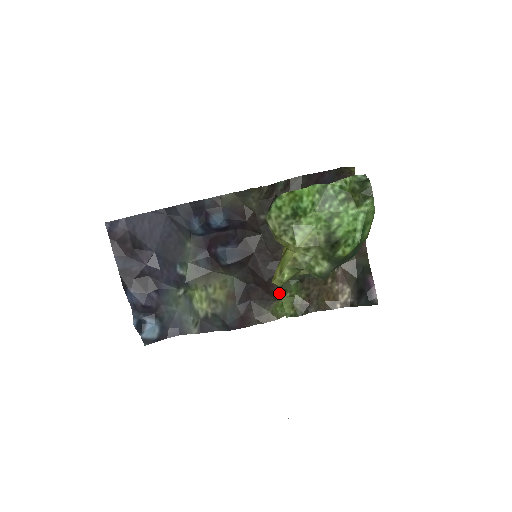
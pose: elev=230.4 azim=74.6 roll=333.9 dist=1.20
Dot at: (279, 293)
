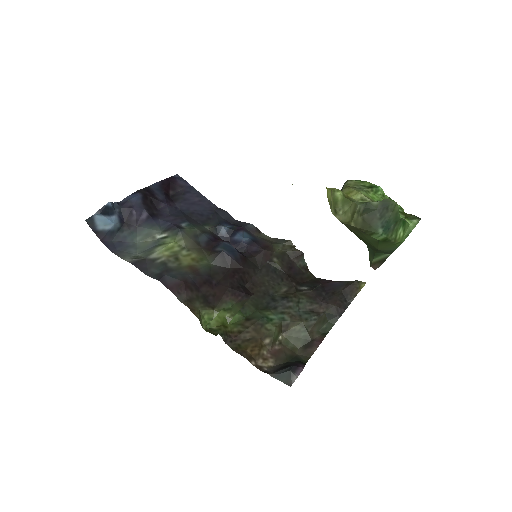
Dot at: (224, 307)
